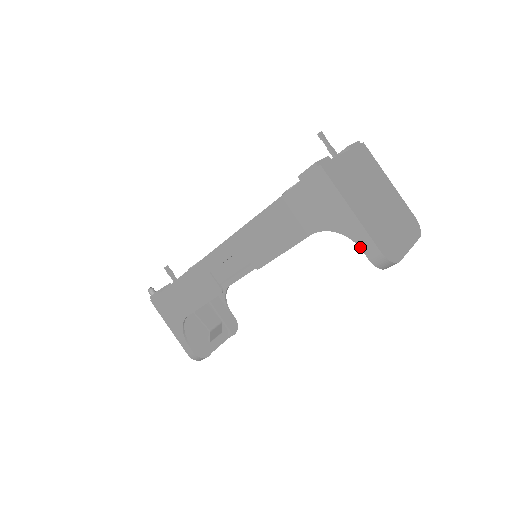
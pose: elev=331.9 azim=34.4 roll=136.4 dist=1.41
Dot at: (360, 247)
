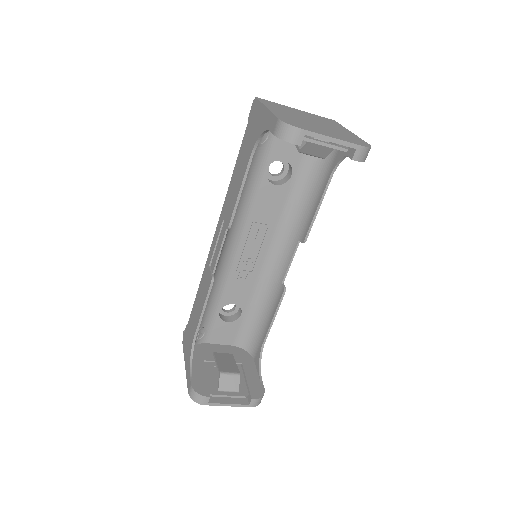
Dot at: (269, 130)
